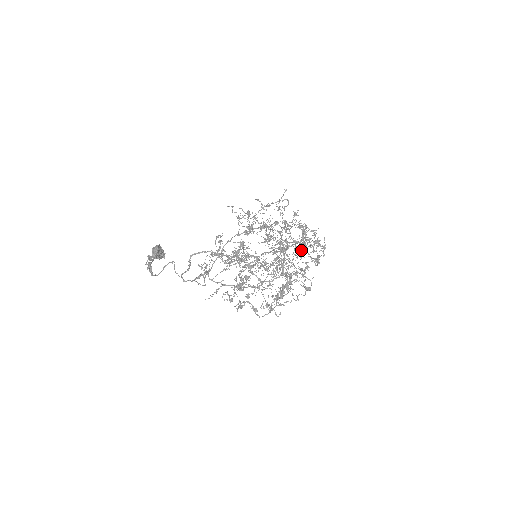
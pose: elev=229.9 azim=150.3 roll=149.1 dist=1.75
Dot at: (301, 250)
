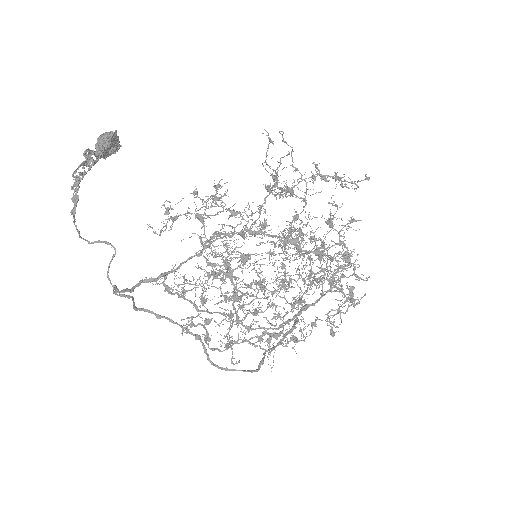
Dot at: occluded
